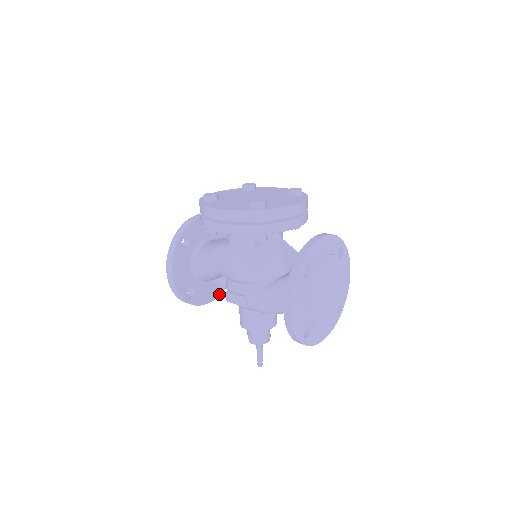
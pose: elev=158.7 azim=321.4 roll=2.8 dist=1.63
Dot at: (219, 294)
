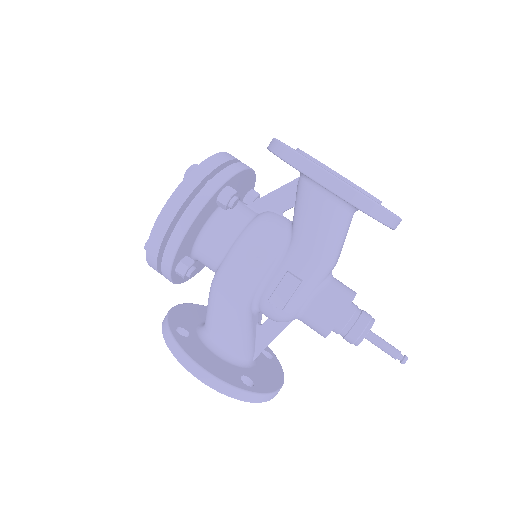
Dot at: (281, 375)
